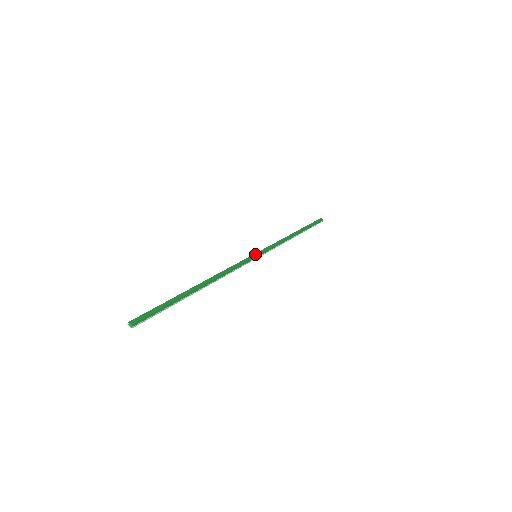
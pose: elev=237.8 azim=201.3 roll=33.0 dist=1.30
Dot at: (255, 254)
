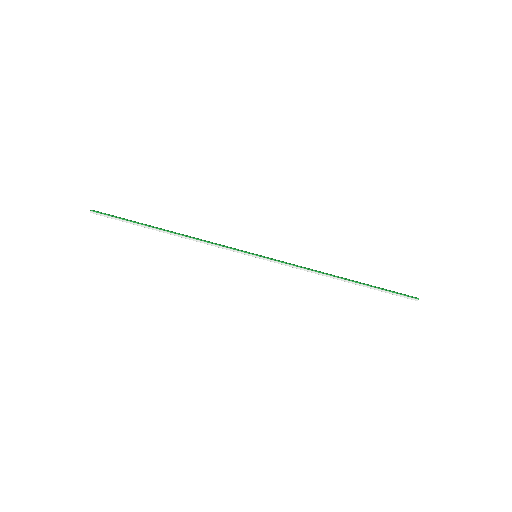
Dot at: (255, 254)
